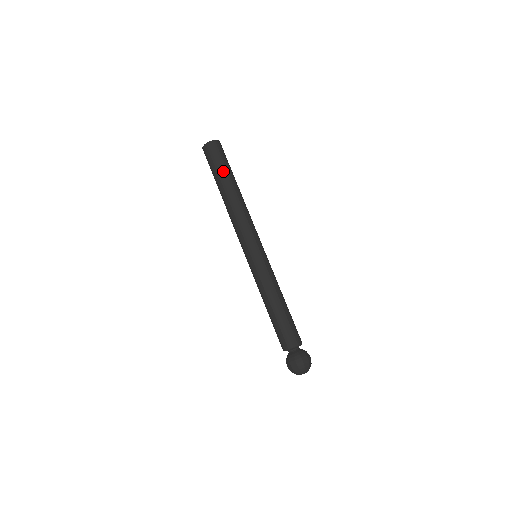
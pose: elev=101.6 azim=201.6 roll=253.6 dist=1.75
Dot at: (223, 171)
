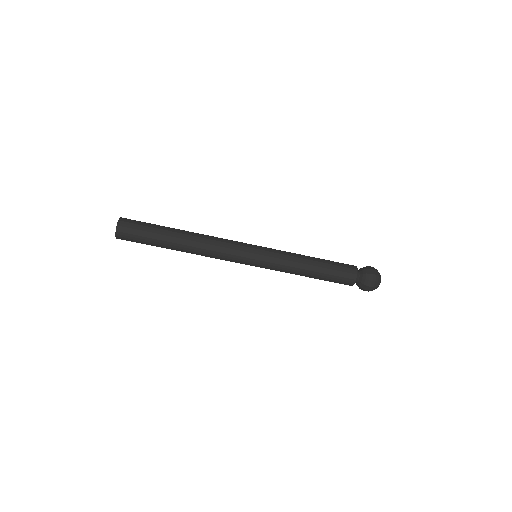
Dot at: (156, 238)
